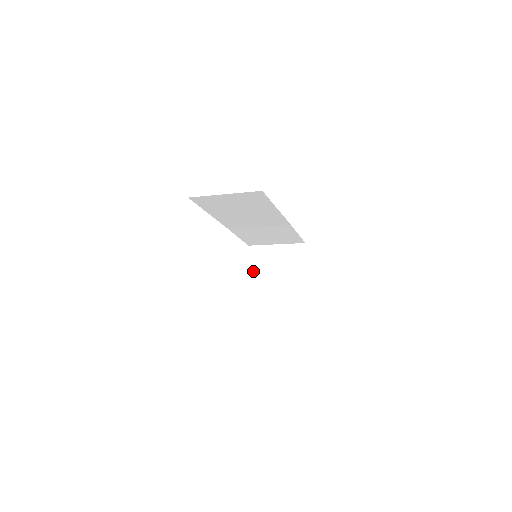
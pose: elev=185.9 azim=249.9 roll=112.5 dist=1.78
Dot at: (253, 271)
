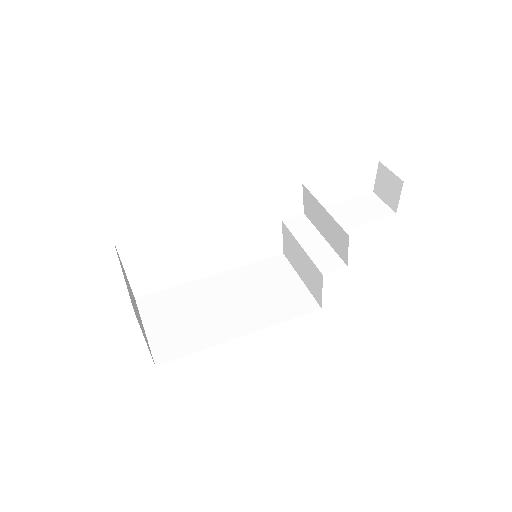
Dot at: (290, 235)
